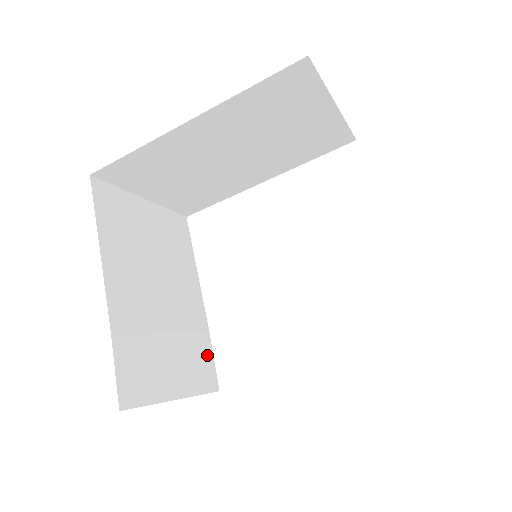
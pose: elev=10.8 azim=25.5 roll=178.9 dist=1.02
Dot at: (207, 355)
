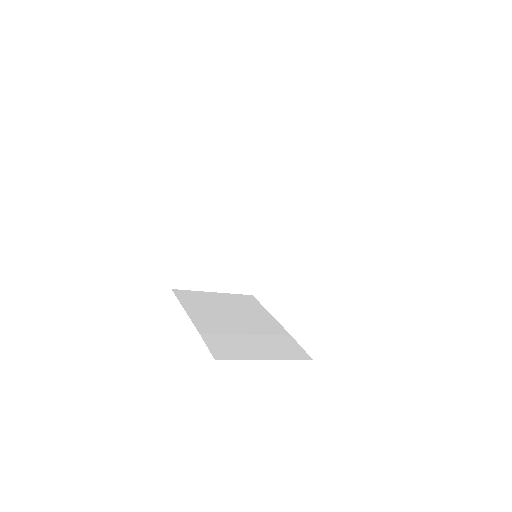
Dot at: (292, 345)
